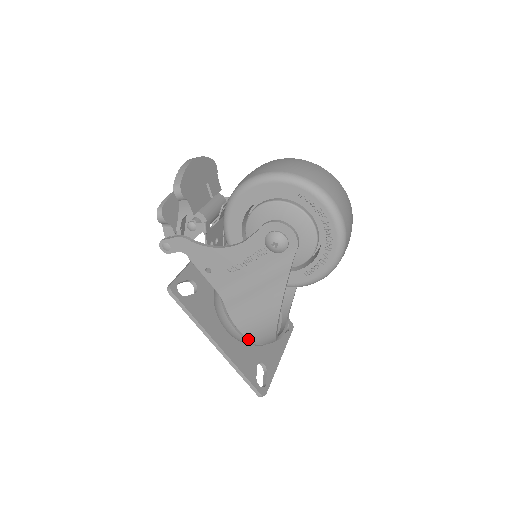
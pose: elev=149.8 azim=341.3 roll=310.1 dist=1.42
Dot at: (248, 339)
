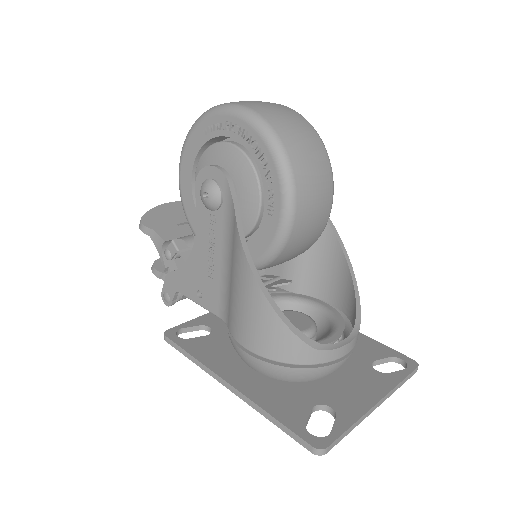
Dot at: (270, 361)
